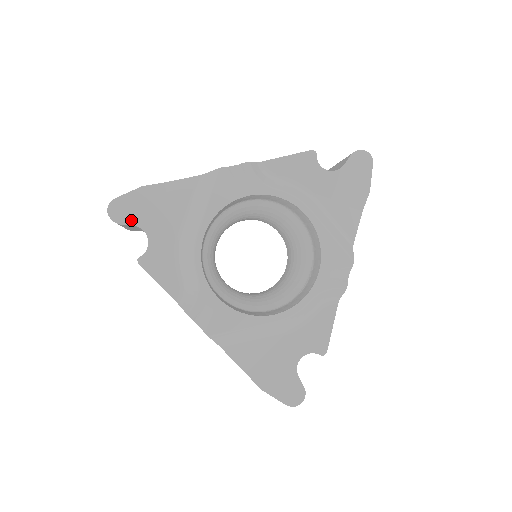
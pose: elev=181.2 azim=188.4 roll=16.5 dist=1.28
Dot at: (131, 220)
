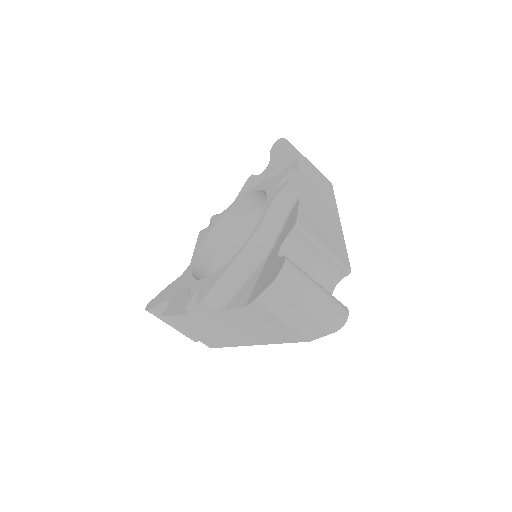
Dot at: (159, 302)
